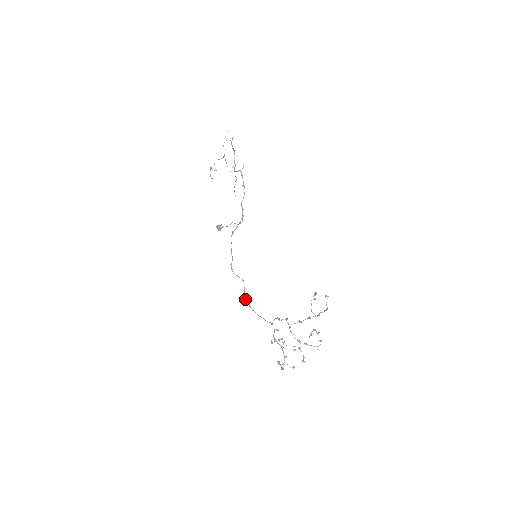
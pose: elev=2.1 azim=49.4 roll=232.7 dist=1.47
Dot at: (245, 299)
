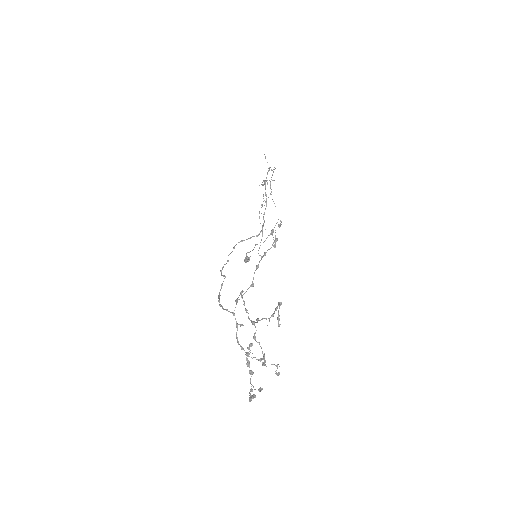
Dot at: (218, 295)
